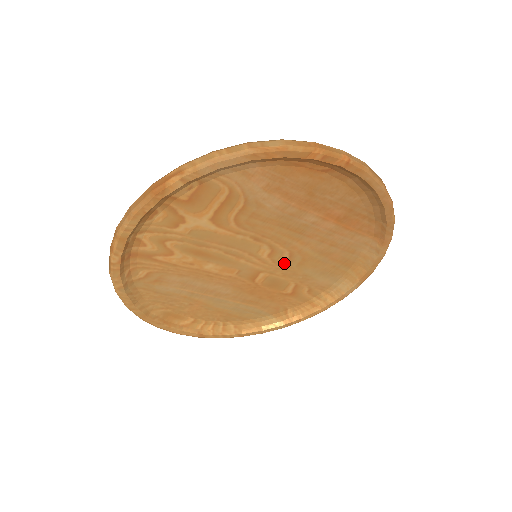
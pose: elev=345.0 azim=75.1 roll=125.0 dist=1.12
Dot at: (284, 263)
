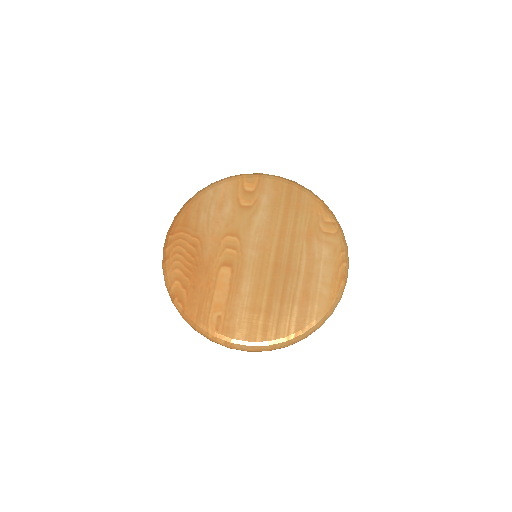
Dot at: occluded
